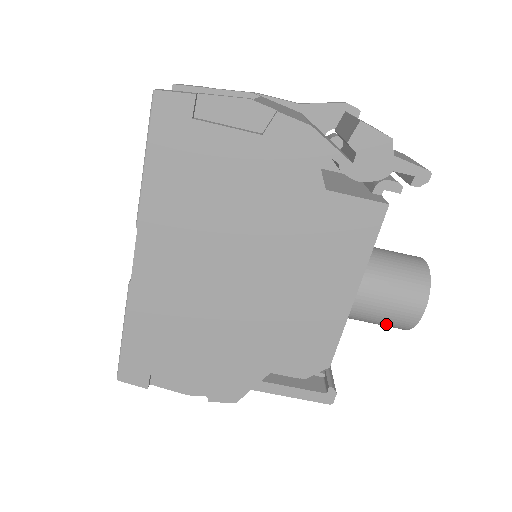
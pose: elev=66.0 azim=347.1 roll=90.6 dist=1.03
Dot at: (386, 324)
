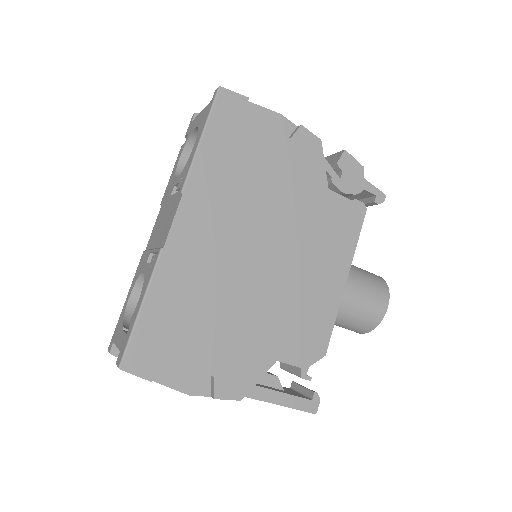
Dot at: (360, 321)
